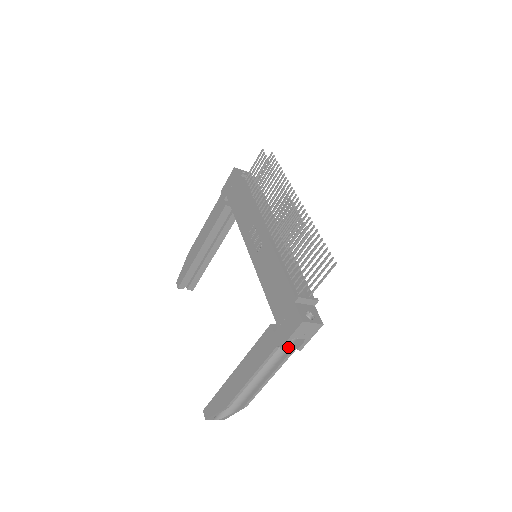
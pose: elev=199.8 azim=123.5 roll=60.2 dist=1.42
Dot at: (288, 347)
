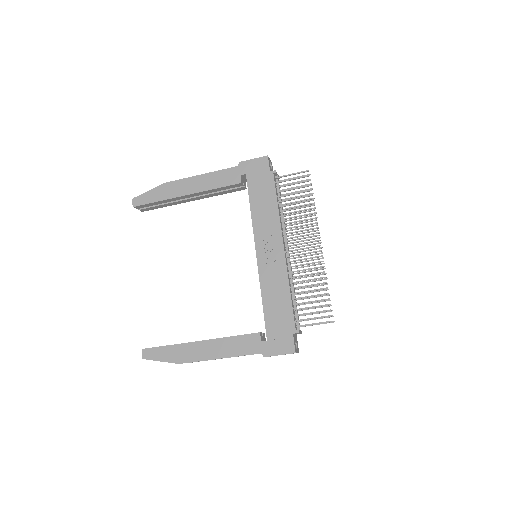
Dot at: occluded
